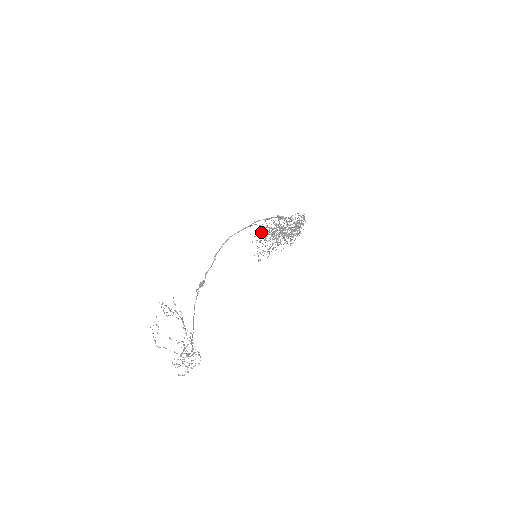
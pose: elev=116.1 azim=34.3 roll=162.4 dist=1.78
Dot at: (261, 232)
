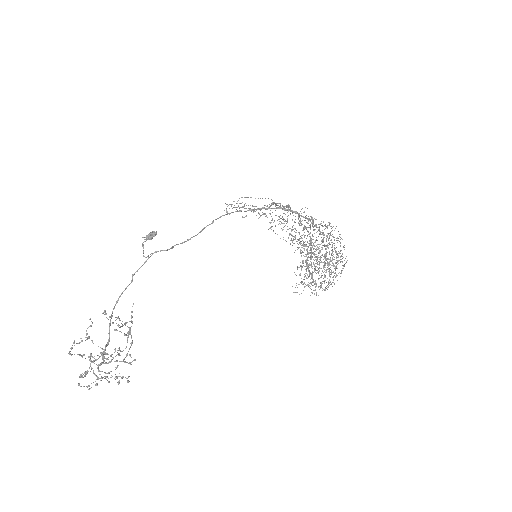
Dot at: occluded
